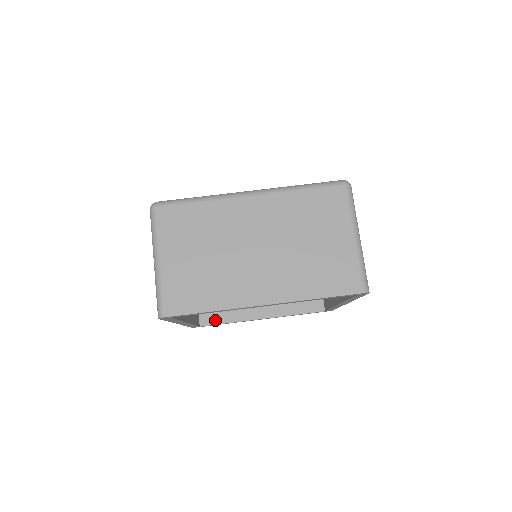
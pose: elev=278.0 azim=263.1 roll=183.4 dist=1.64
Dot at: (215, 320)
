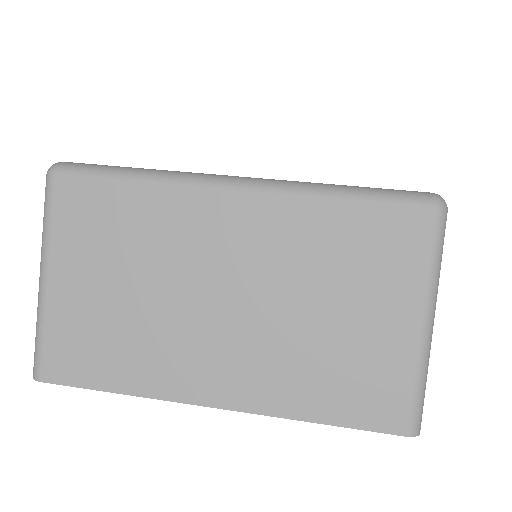
Dot at: occluded
